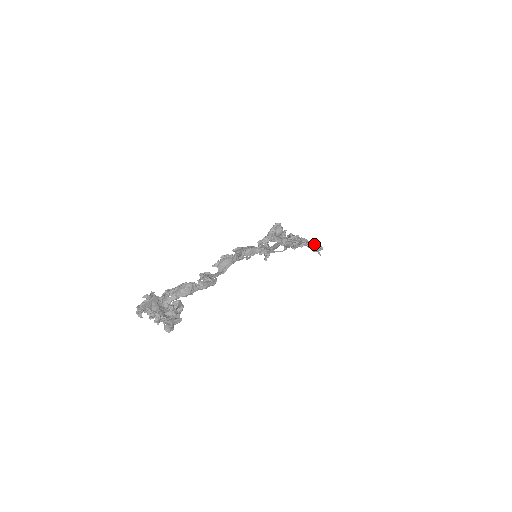
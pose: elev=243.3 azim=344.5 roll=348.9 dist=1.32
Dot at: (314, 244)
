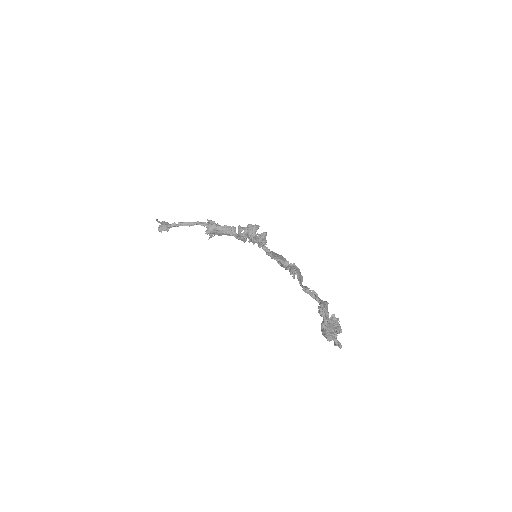
Dot at: occluded
